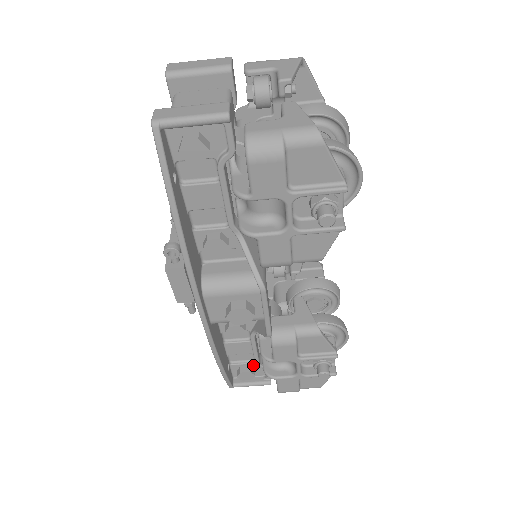
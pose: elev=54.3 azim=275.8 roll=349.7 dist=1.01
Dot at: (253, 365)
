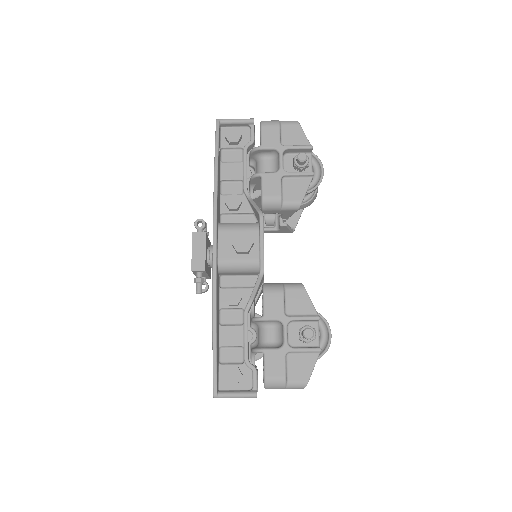
Dot at: (241, 368)
